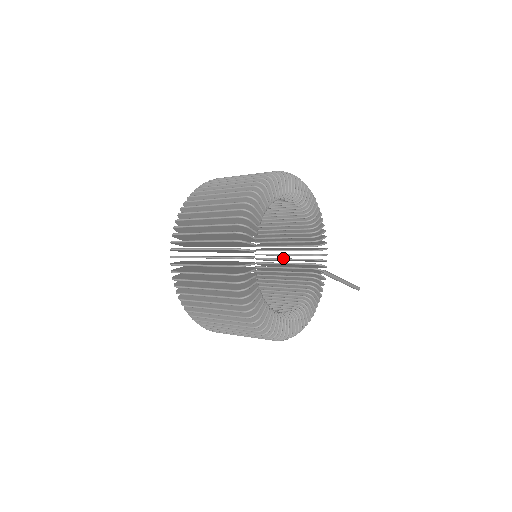
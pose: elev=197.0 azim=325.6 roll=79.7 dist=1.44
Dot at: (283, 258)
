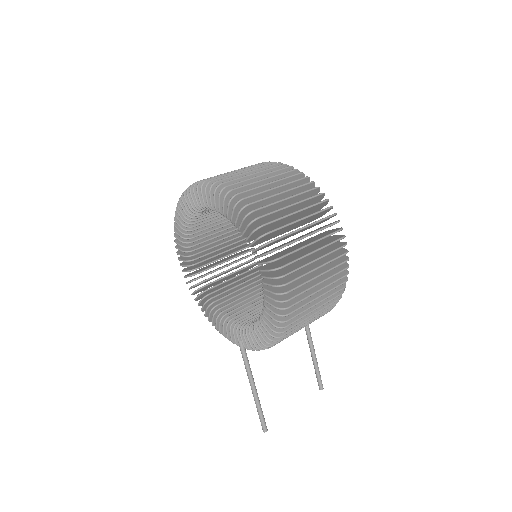
Dot at: (261, 305)
